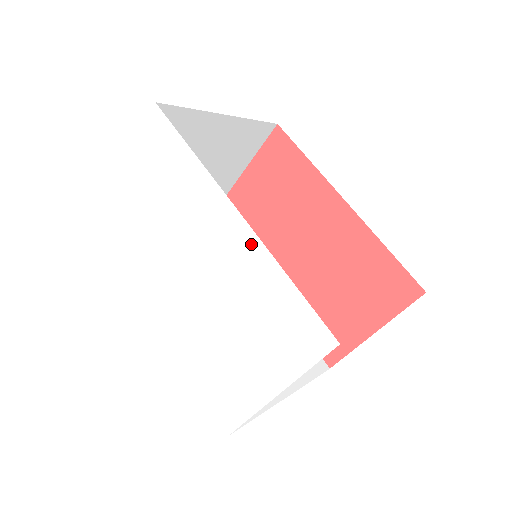
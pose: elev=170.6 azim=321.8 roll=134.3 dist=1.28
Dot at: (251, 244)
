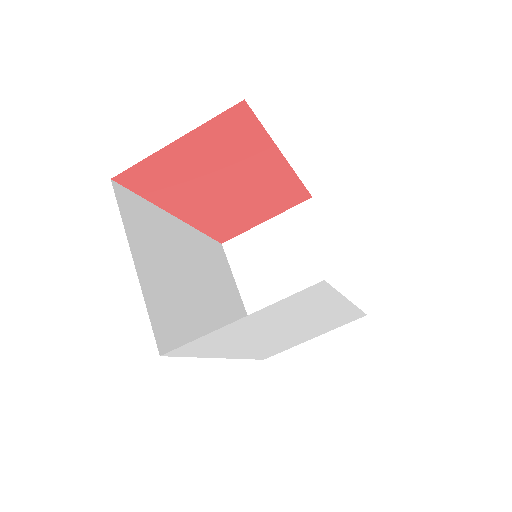
Dot at: (348, 309)
